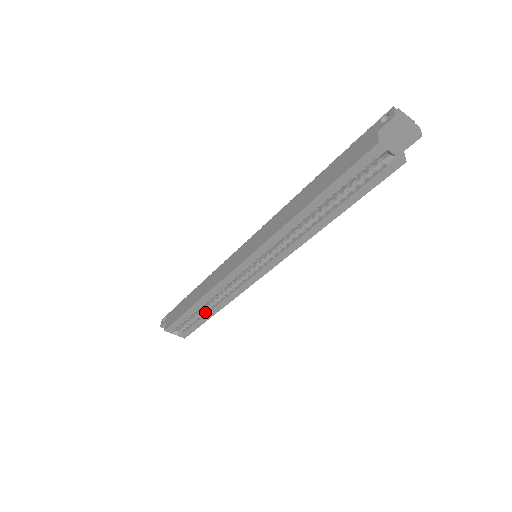
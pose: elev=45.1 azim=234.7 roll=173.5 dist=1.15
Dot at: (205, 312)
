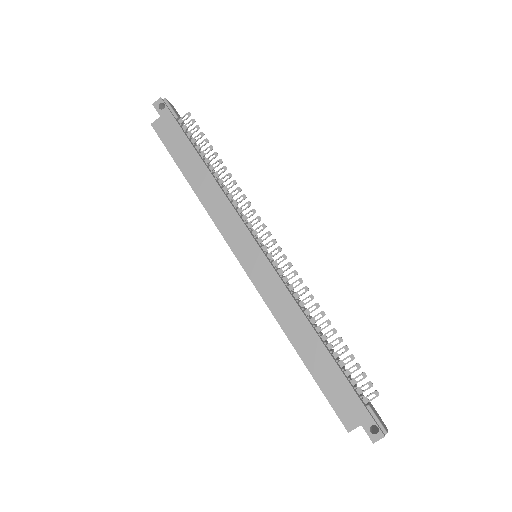
Dot at: occluded
